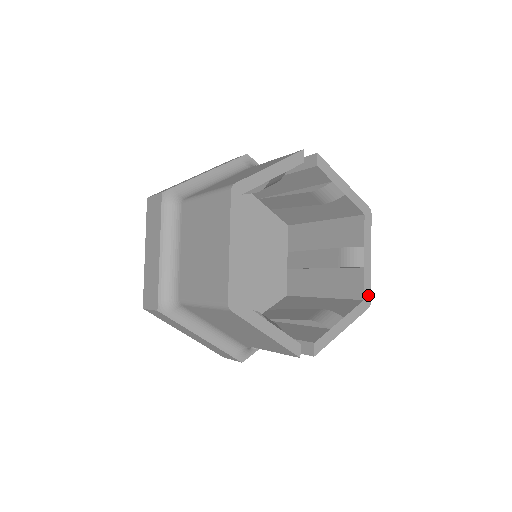
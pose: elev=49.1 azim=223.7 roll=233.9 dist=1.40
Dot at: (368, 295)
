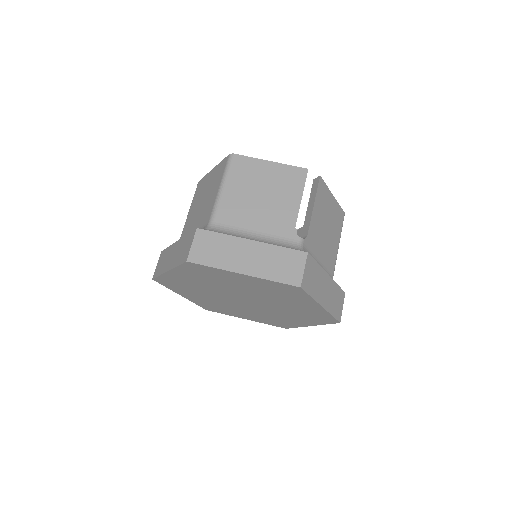
Dot at: occluded
